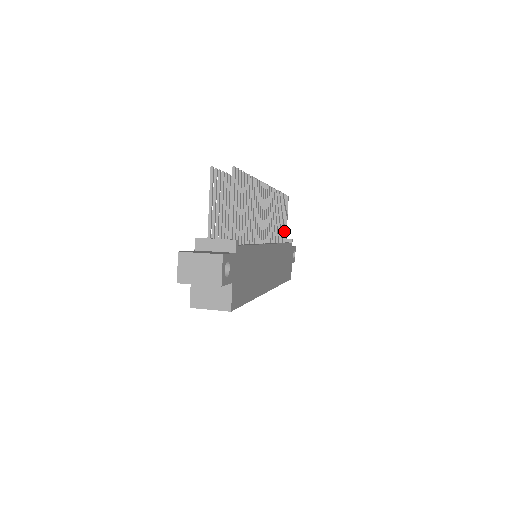
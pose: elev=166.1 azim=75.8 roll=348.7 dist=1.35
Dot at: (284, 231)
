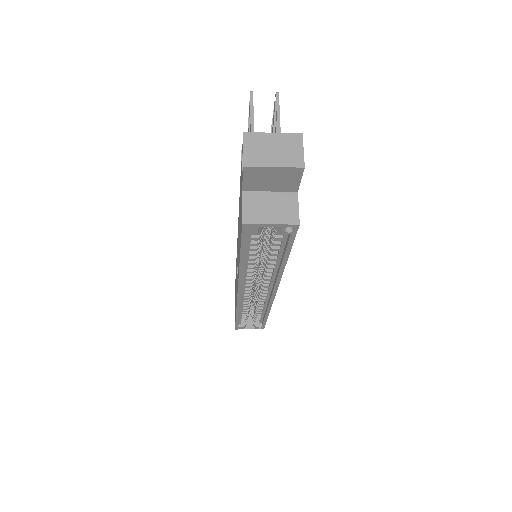
Dot at: occluded
